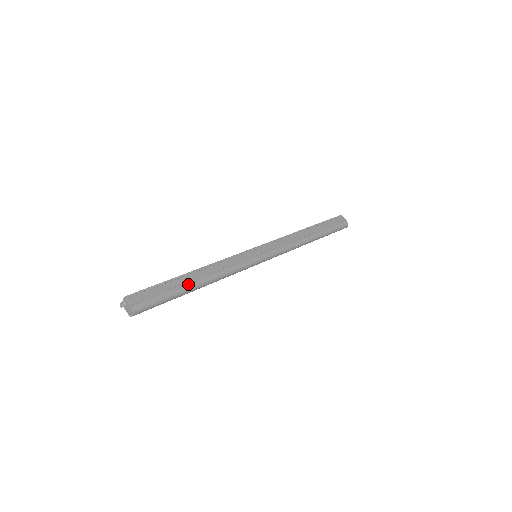
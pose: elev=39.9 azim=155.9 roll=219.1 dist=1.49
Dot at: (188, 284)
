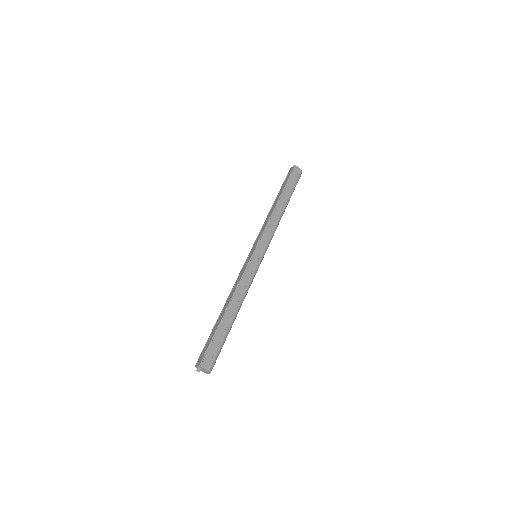
Dot at: (230, 322)
